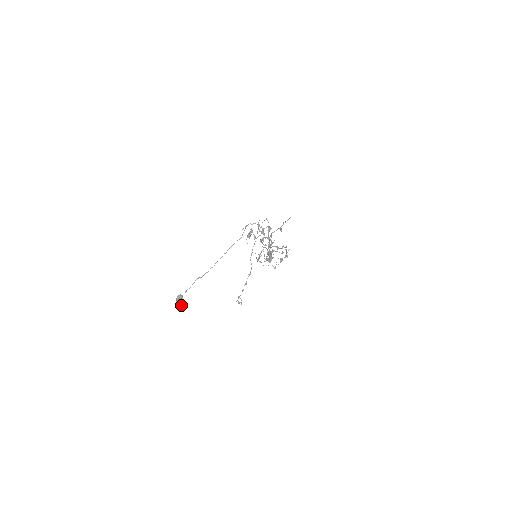
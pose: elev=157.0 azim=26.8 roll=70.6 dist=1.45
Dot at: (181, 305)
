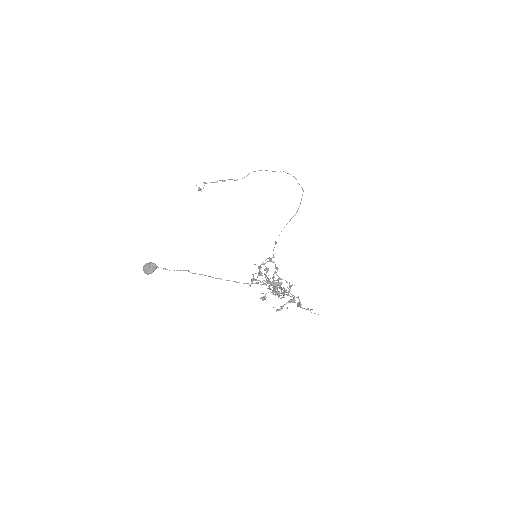
Dot at: (147, 273)
